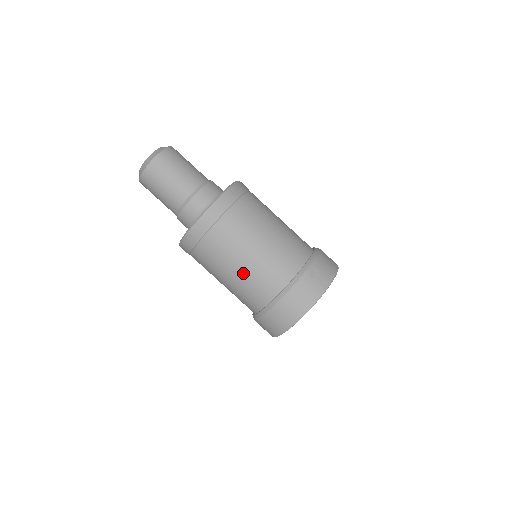
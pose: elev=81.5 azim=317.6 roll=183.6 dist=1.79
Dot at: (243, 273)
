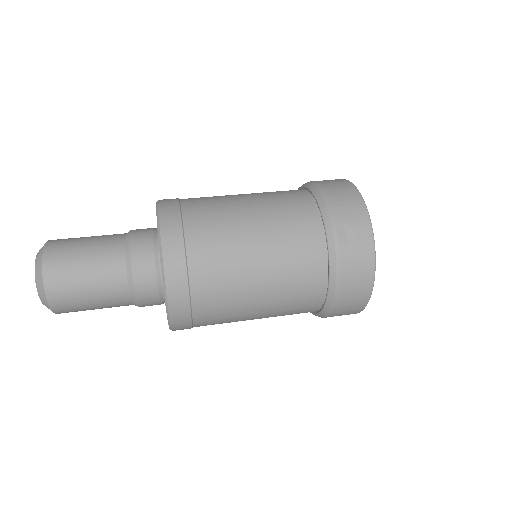
Dot at: (270, 305)
